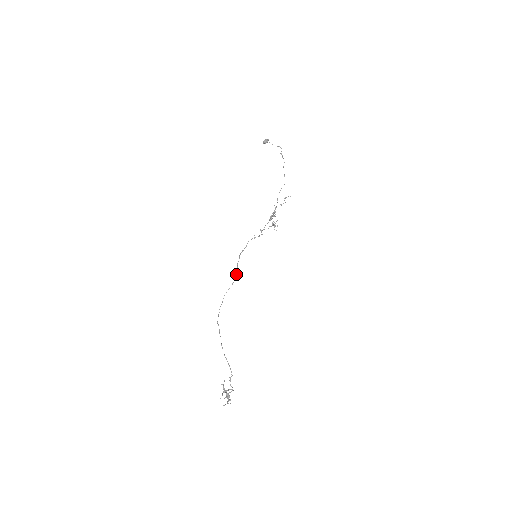
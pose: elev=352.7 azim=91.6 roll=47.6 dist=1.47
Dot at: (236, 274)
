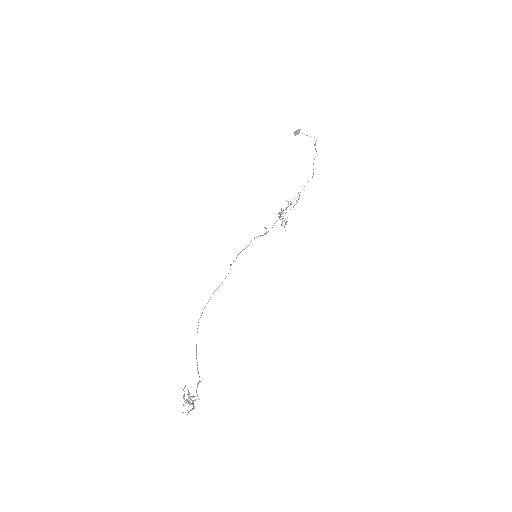
Dot at: occluded
